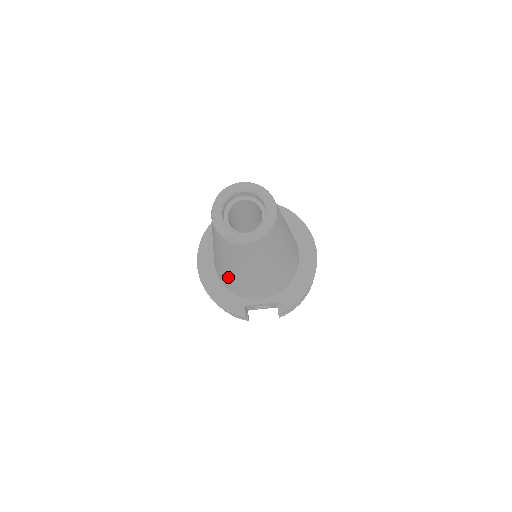
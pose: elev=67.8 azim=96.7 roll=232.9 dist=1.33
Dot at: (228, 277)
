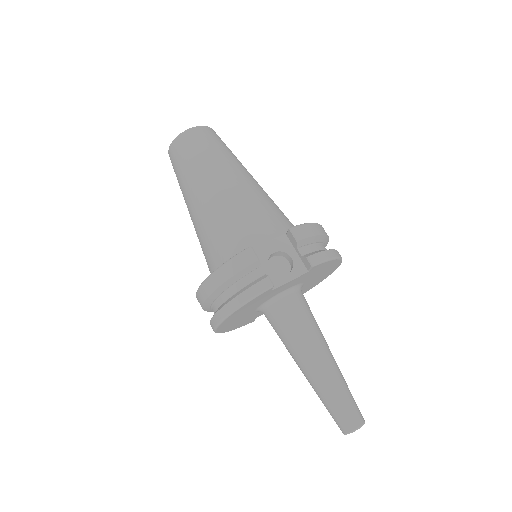
Dot at: (212, 221)
